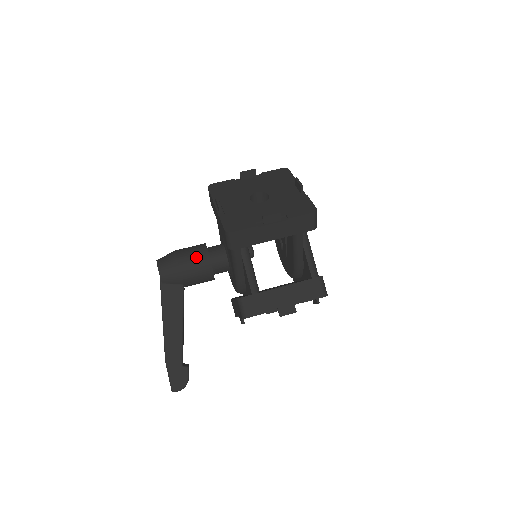
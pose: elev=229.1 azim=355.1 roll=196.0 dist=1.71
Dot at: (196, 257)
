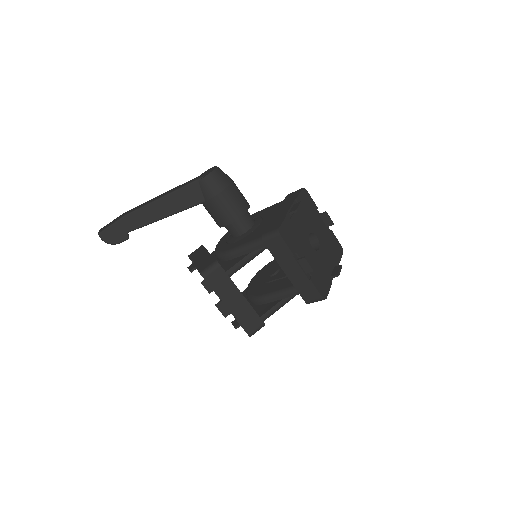
Dot at: (236, 204)
